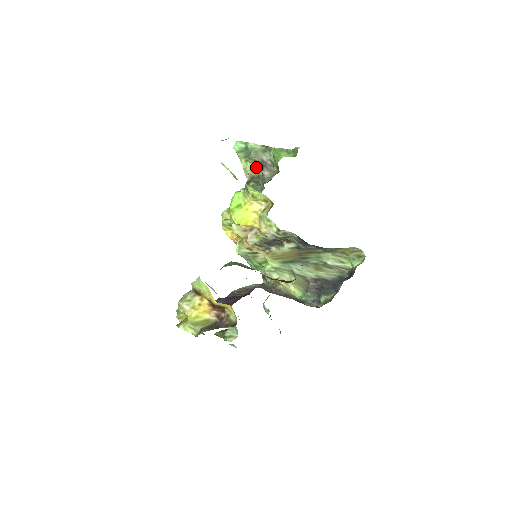
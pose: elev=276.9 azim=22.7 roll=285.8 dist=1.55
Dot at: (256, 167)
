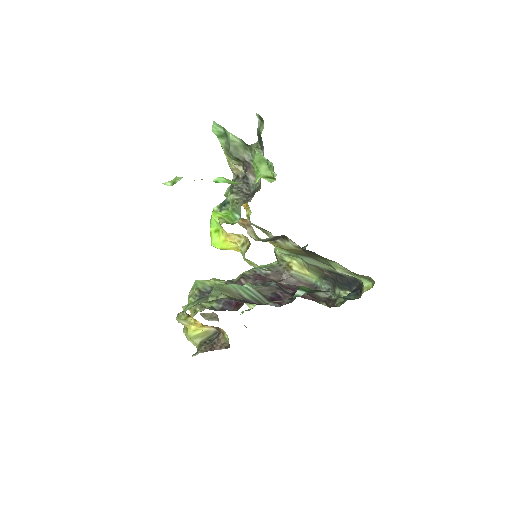
Dot at: (240, 164)
